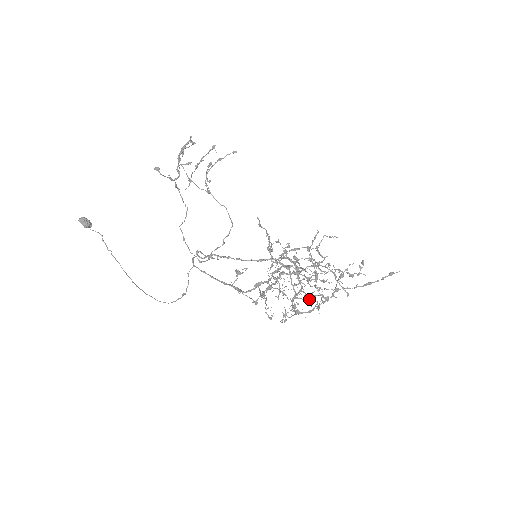
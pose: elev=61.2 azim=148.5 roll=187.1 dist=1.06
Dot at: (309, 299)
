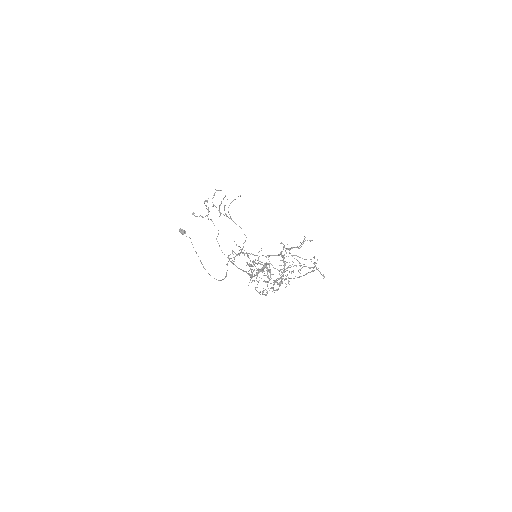
Dot at: occluded
